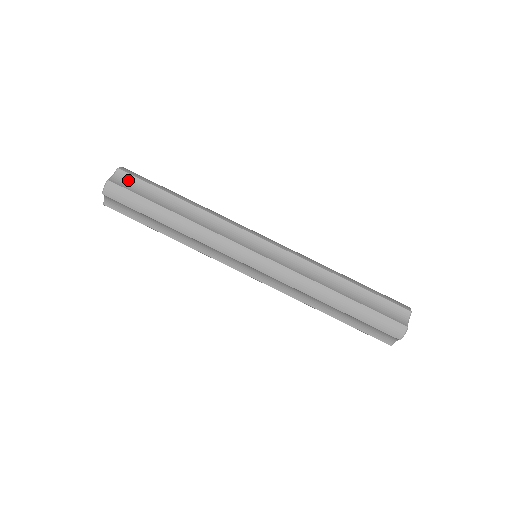
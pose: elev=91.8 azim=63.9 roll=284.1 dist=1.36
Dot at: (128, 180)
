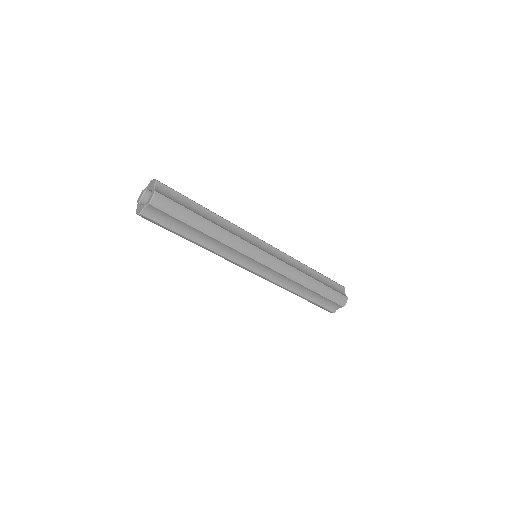
Dot at: (159, 213)
